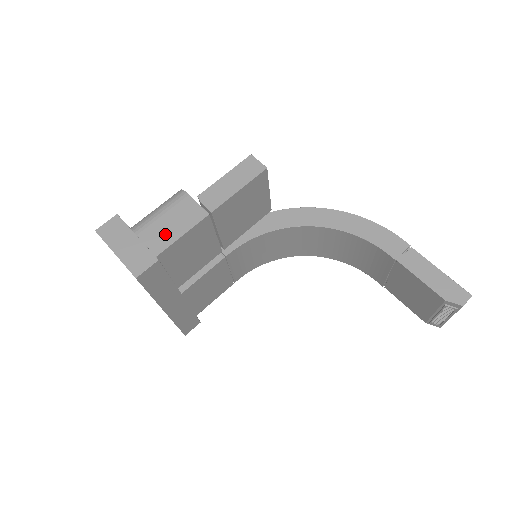
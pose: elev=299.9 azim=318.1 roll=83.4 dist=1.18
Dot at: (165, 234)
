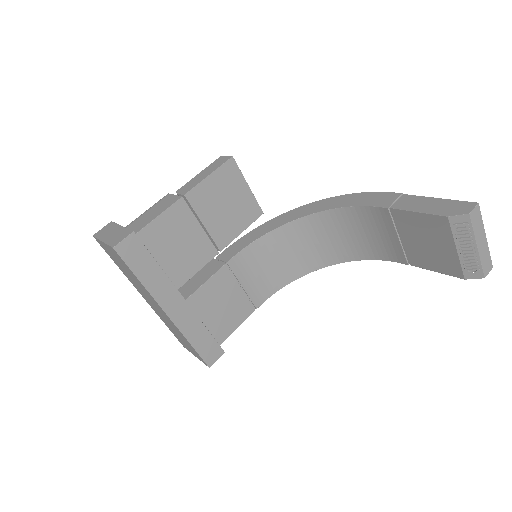
Dot at: (145, 220)
